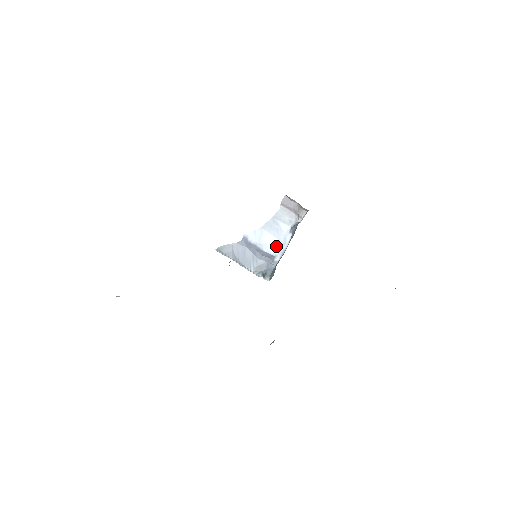
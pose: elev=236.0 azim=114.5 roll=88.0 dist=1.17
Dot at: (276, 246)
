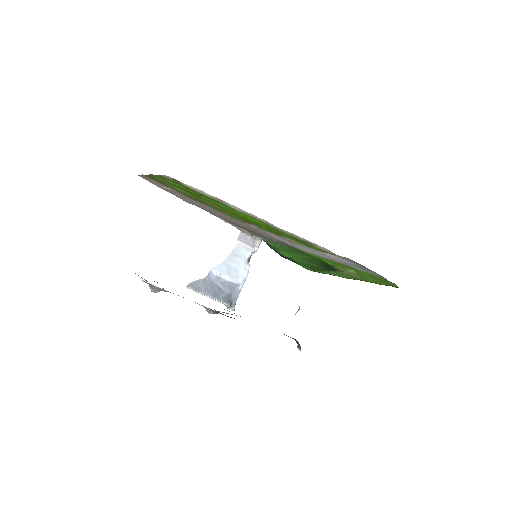
Dot at: (238, 276)
